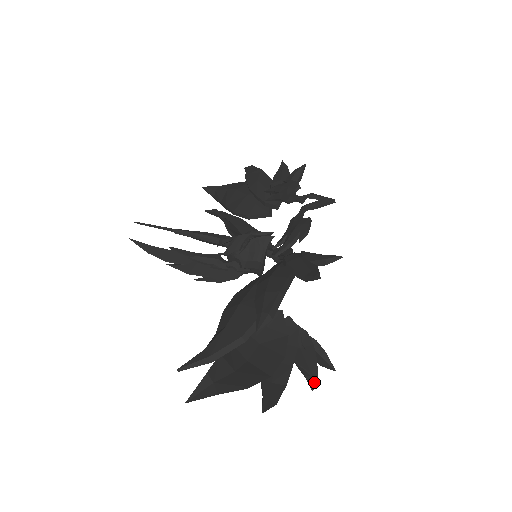
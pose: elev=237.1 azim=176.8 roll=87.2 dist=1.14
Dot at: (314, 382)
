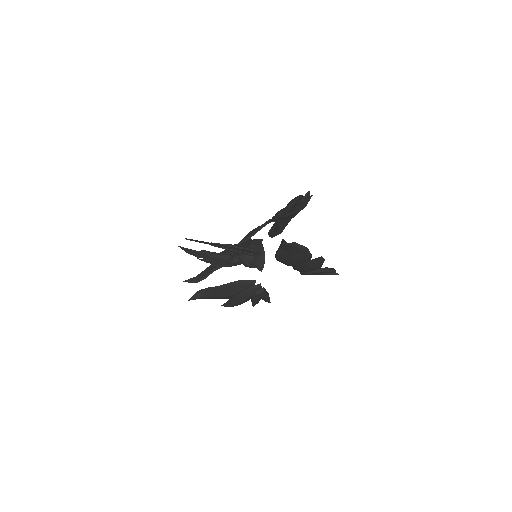
Dot at: (333, 269)
